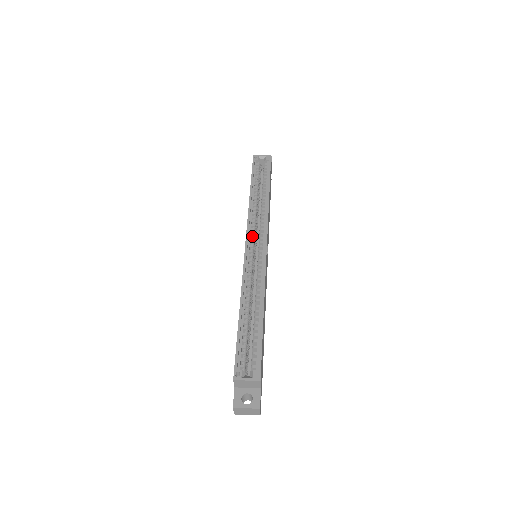
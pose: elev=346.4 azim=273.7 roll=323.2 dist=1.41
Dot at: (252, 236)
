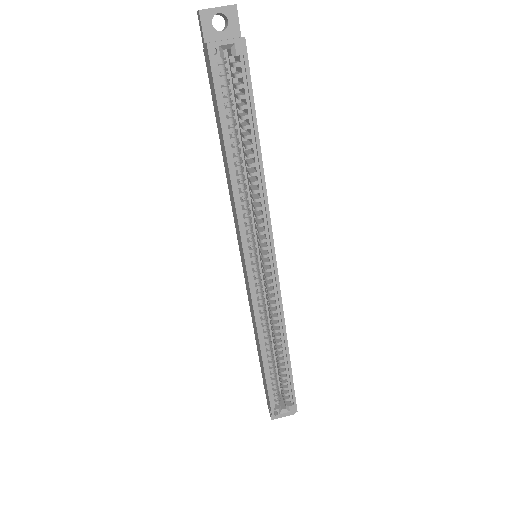
Dot at: (251, 247)
